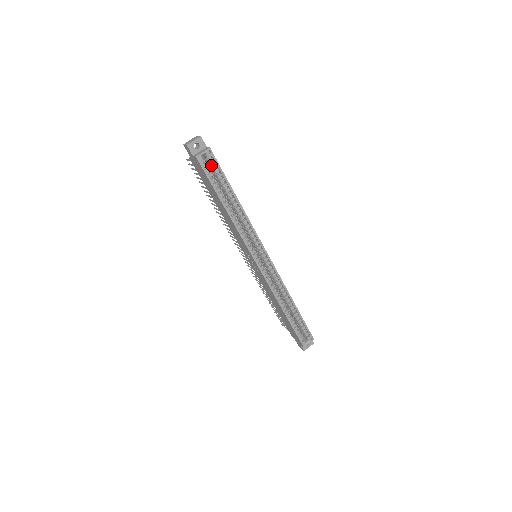
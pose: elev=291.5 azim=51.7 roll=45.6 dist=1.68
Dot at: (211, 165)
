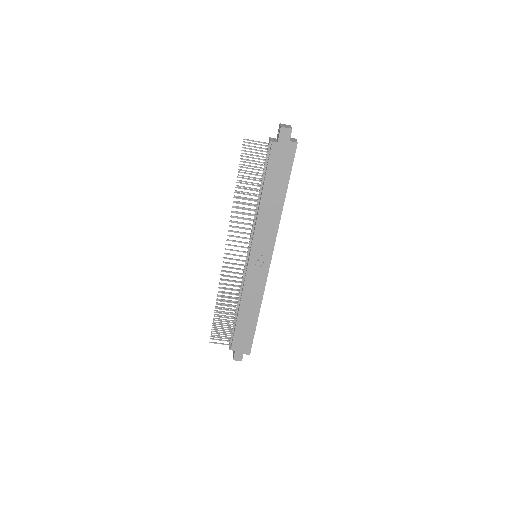
Dot at: occluded
